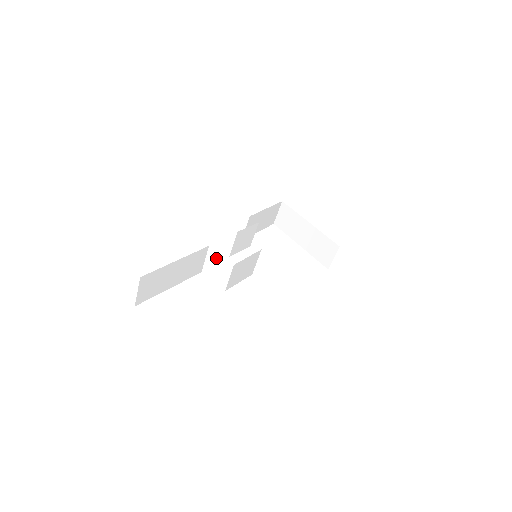
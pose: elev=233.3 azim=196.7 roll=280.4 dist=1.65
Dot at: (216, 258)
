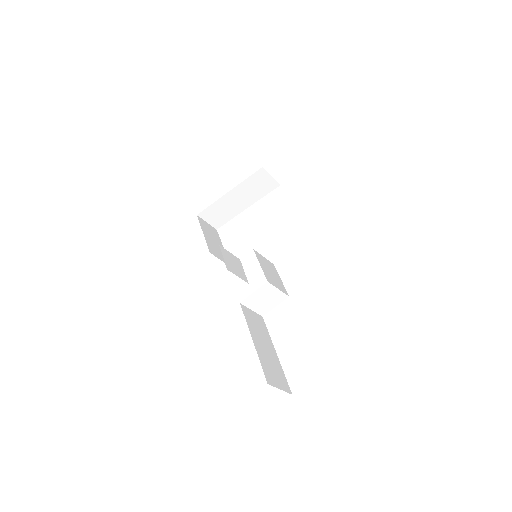
Dot at: (254, 299)
